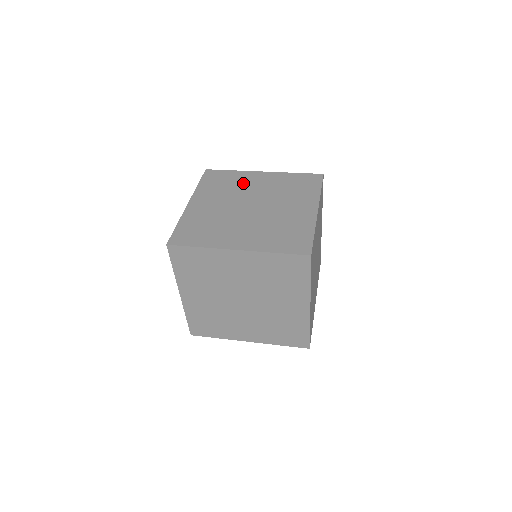
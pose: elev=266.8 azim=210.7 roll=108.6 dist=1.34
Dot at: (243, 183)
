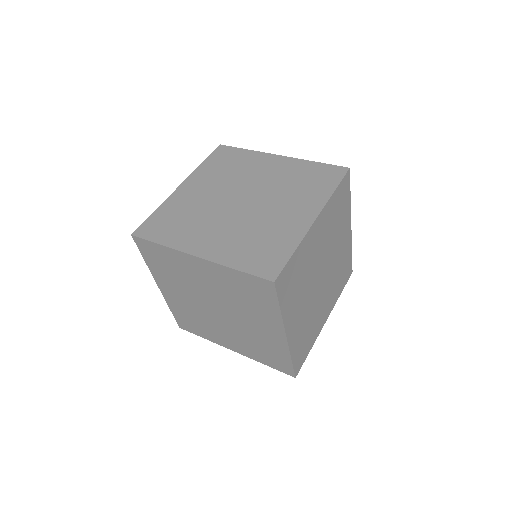
Dot at: (191, 203)
